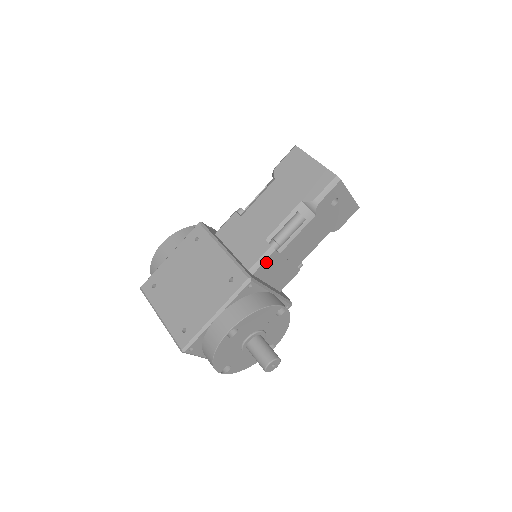
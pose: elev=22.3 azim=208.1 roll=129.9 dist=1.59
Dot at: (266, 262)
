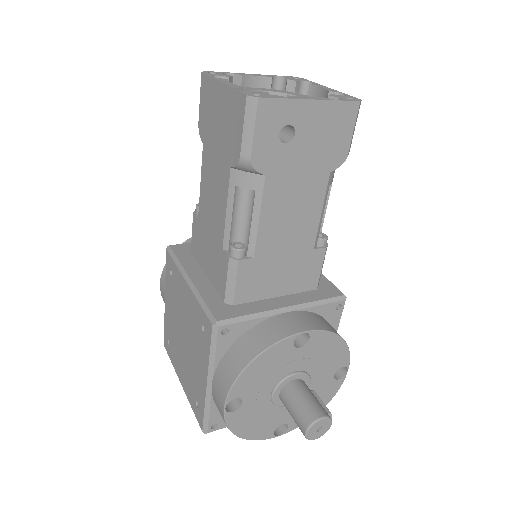
Dot at: (240, 280)
